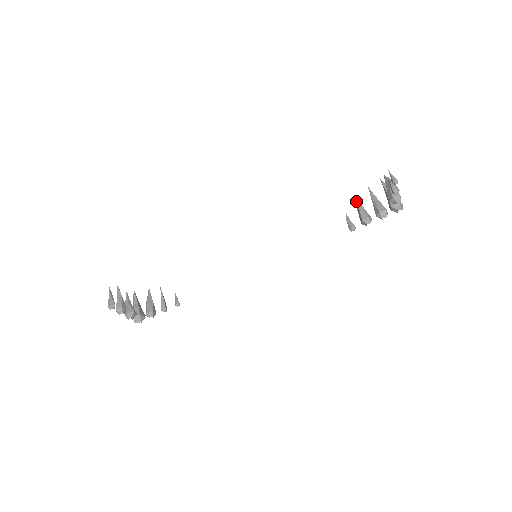
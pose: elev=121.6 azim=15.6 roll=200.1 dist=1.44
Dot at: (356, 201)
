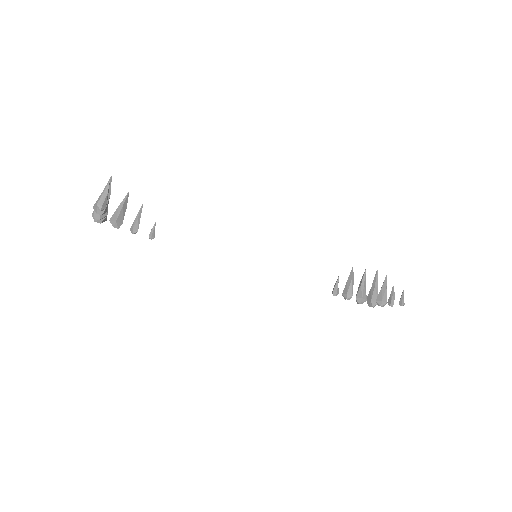
Dot at: (353, 273)
